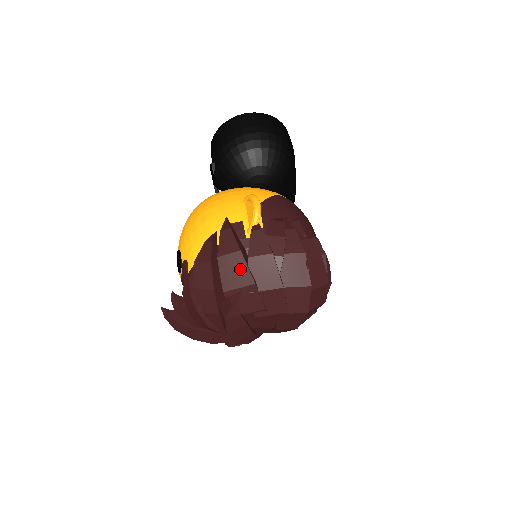
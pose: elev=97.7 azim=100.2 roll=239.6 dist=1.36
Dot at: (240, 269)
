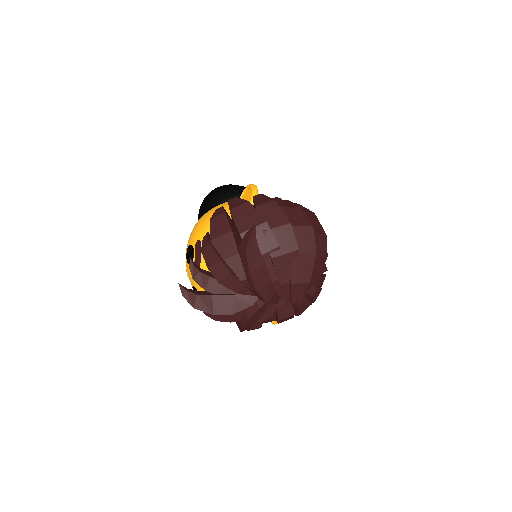
Dot at: (251, 214)
